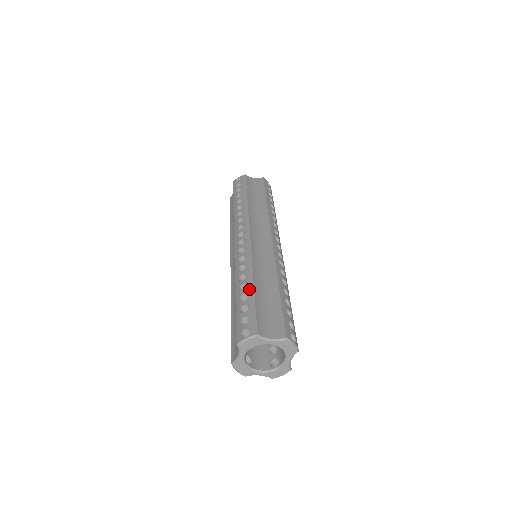
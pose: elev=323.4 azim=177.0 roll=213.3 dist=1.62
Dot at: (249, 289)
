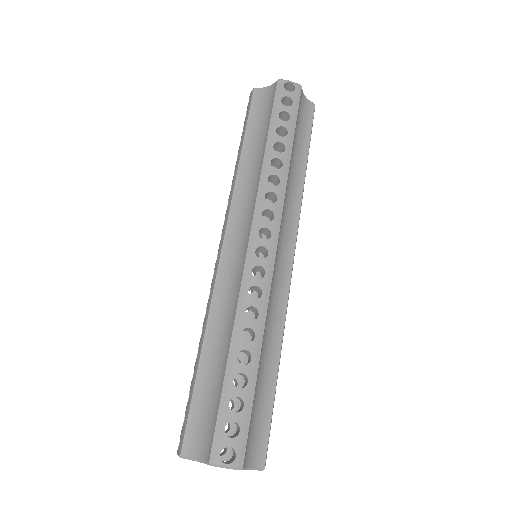
Dot at: (252, 370)
